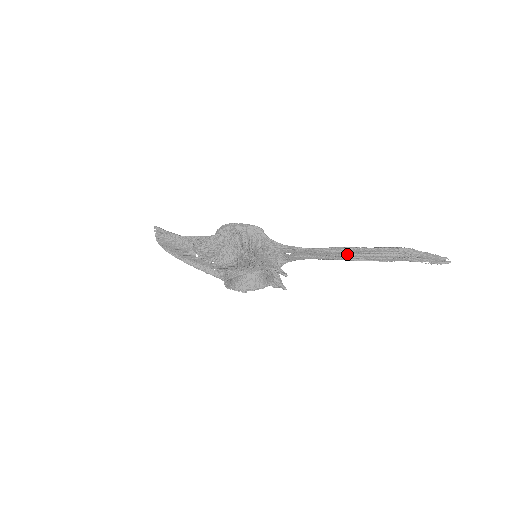
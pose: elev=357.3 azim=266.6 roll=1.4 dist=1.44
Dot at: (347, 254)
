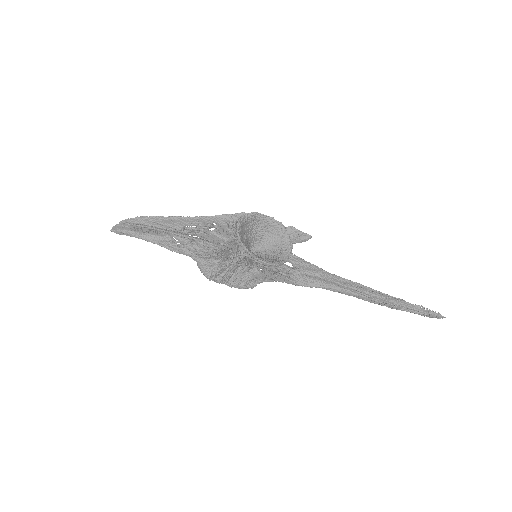
Dot at: (351, 284)
